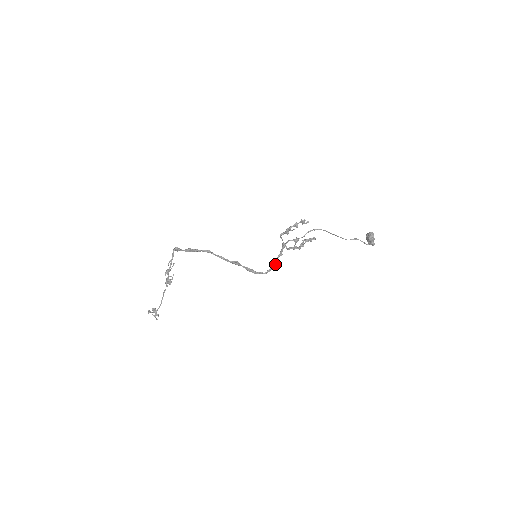
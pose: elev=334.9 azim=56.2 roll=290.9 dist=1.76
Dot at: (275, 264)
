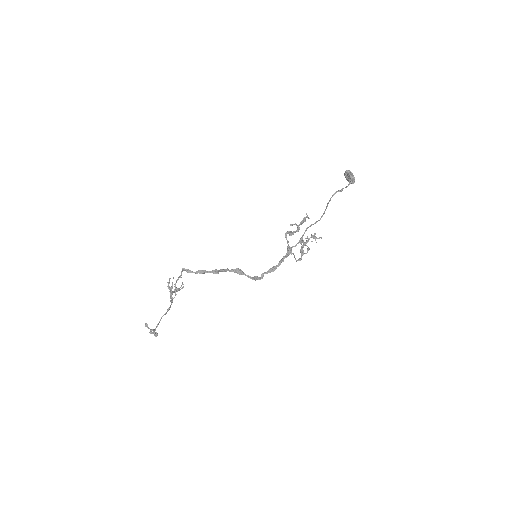
Dot at: (279, 264)
